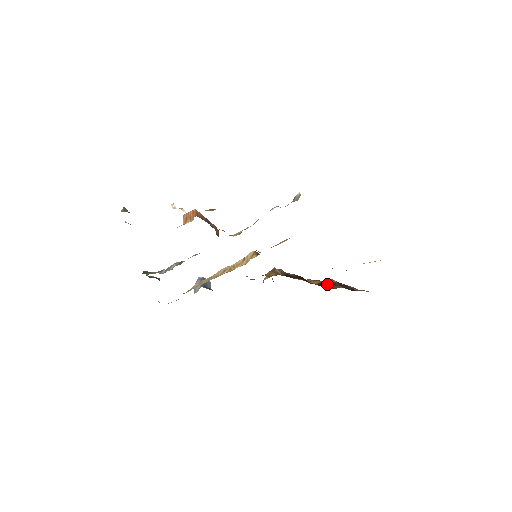
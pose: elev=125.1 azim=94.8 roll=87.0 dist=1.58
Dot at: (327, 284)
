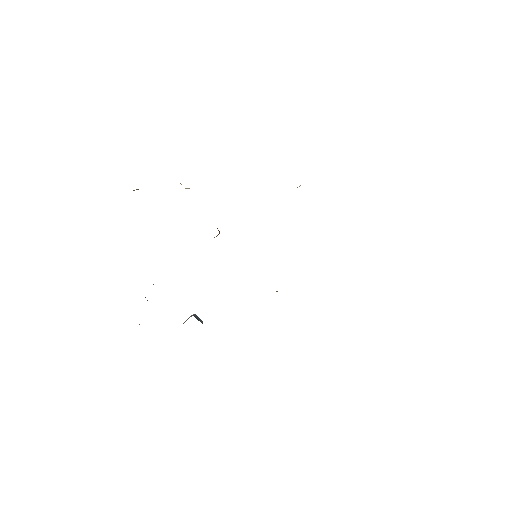
Dot at: occluded
